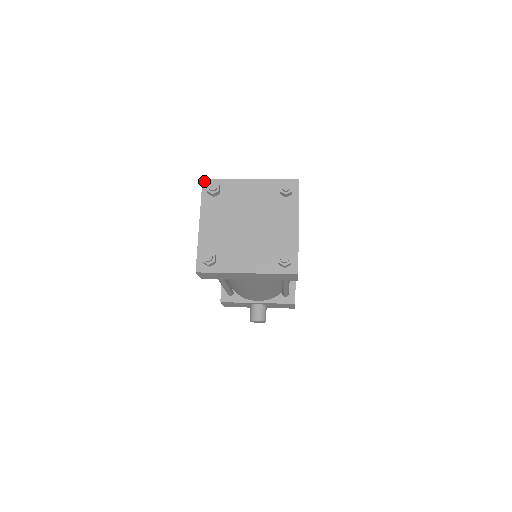
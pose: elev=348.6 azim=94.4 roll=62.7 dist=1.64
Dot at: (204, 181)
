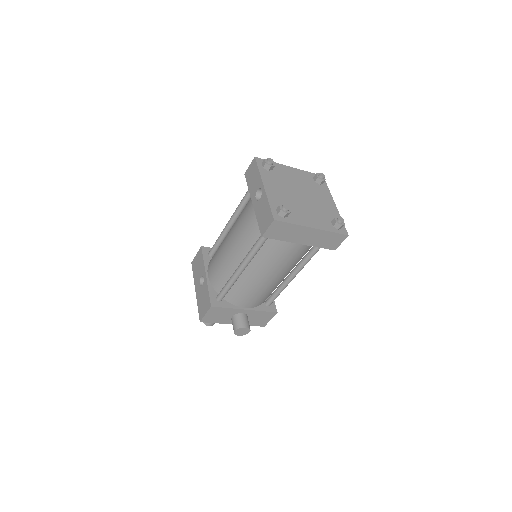
Dot at: (257, 158)
